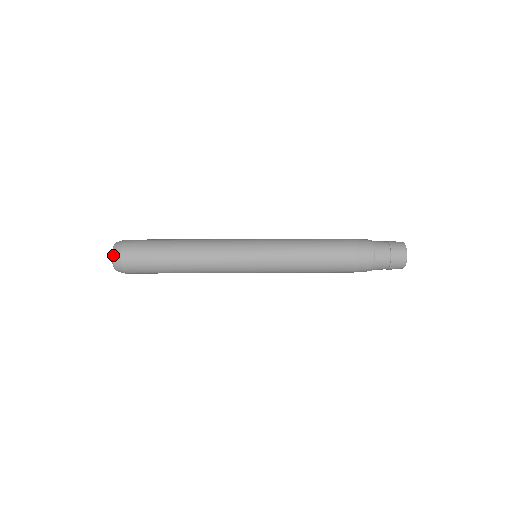
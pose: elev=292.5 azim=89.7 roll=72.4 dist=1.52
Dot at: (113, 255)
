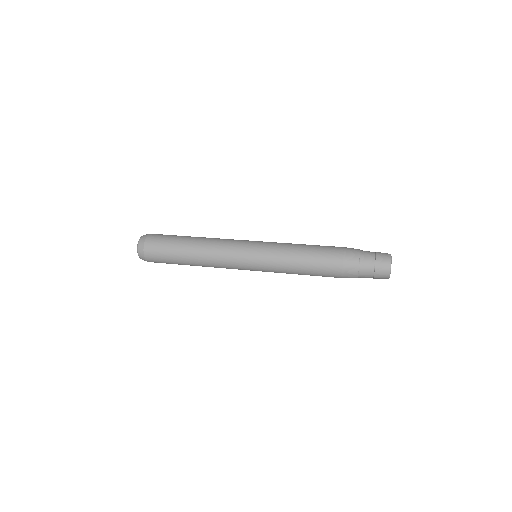
Dot at: (143, 235)
